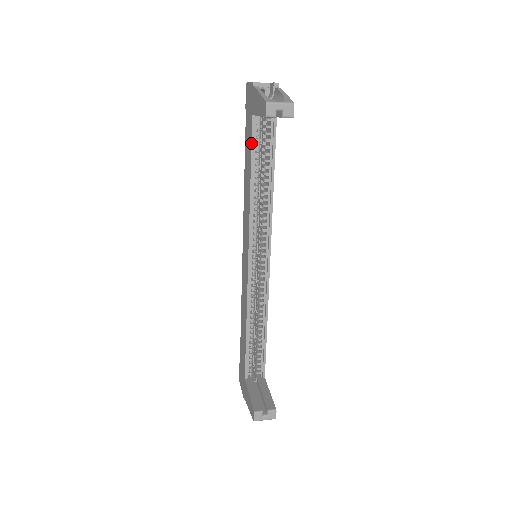
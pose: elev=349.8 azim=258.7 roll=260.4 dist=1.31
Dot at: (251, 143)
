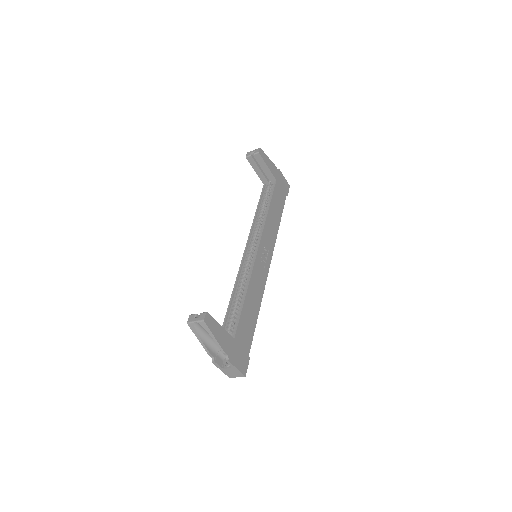
Dot at: (260, 195)
